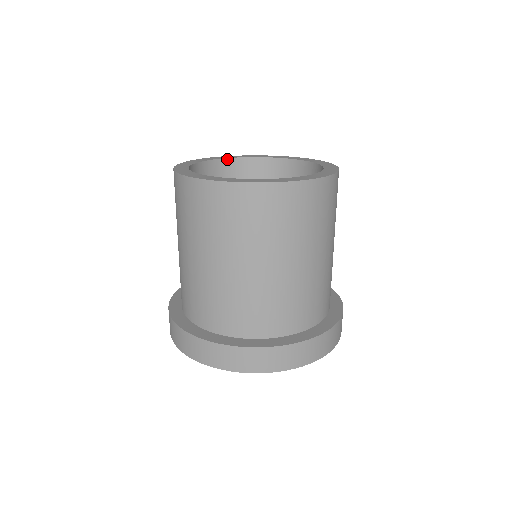
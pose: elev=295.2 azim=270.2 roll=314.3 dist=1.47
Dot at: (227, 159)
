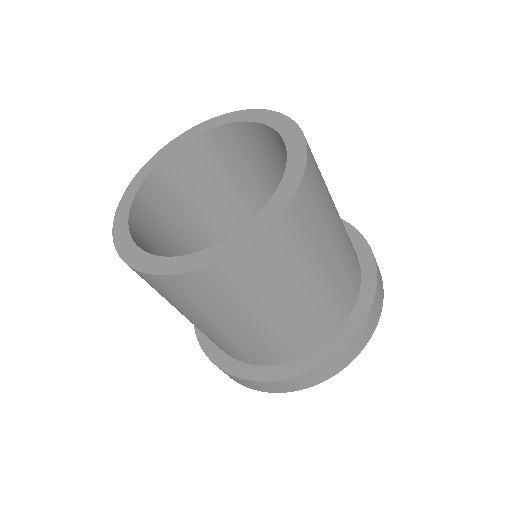
Dot at: (142, 184)
